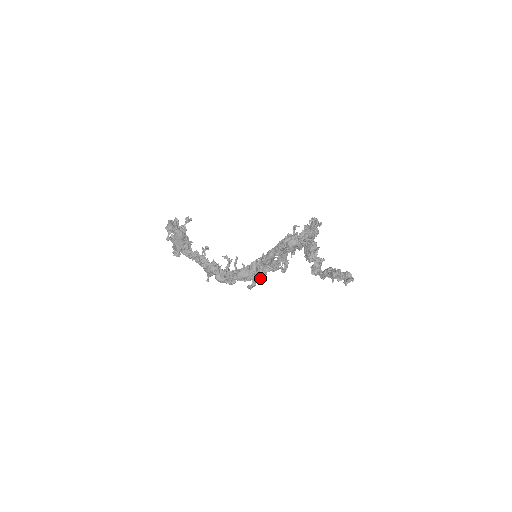
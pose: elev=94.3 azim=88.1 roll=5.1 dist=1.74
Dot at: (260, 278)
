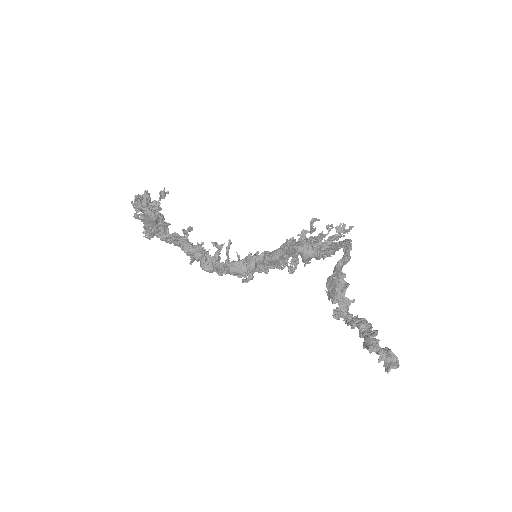
Dot at: occluded
